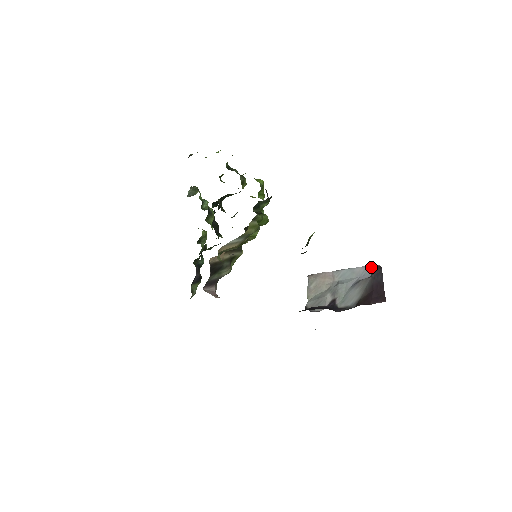
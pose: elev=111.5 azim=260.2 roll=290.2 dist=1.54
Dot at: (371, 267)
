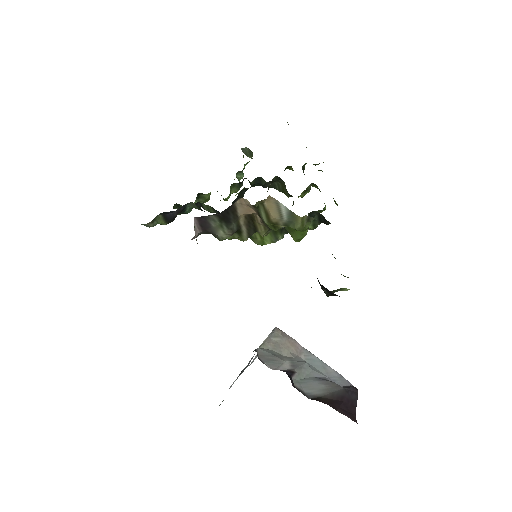
Dot at: (345, 380)
